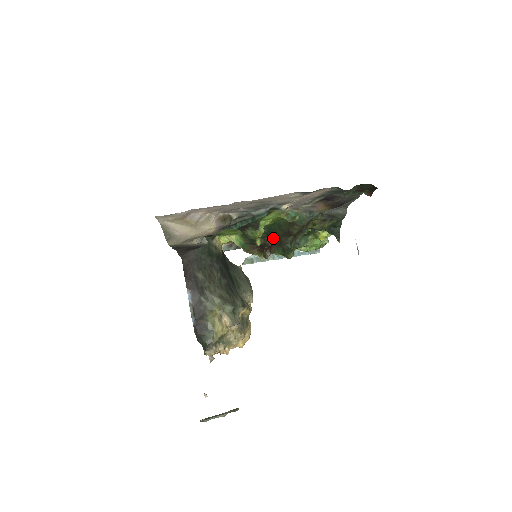
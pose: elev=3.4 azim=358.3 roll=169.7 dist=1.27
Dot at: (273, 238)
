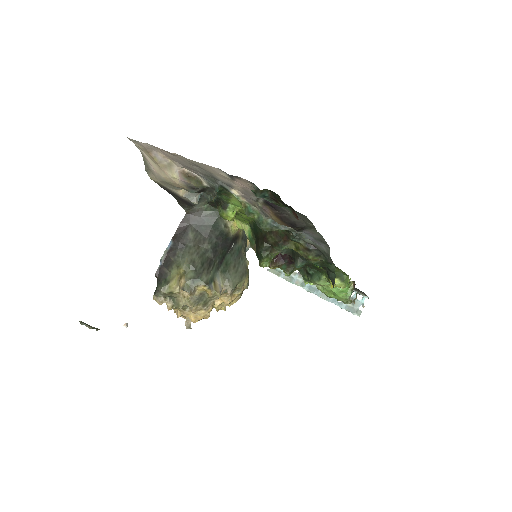
Dot at: (256, 238)
